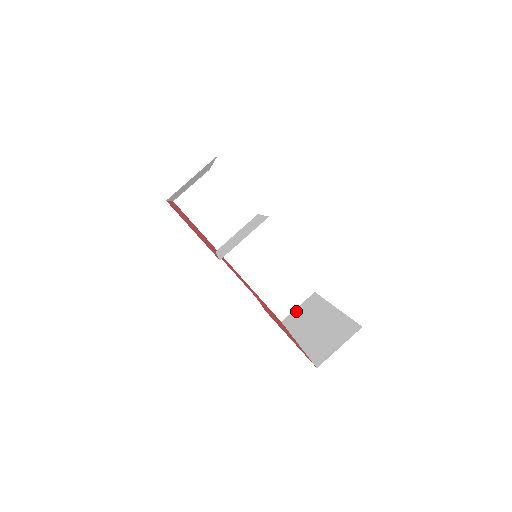
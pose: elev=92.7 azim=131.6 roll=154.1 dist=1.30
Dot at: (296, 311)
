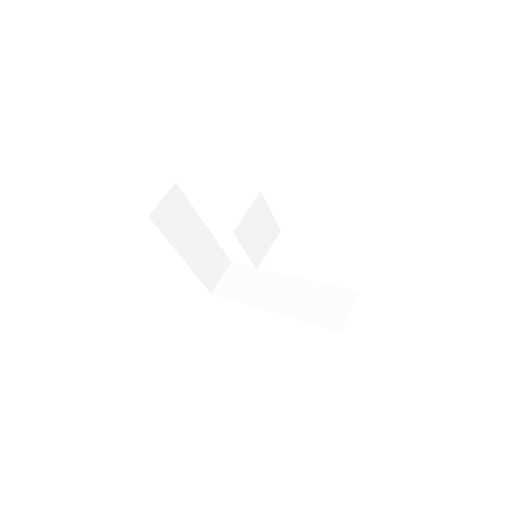
Dot at: occluded
